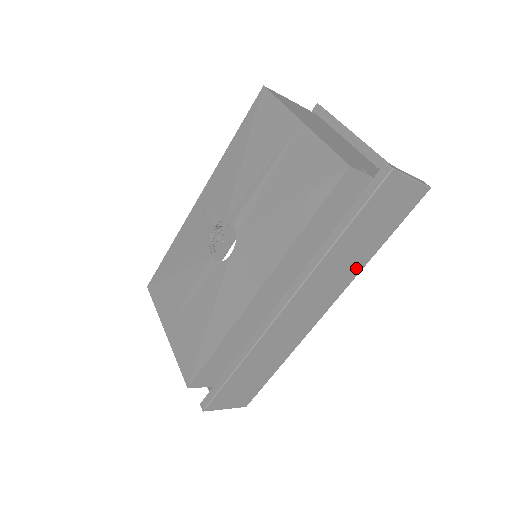
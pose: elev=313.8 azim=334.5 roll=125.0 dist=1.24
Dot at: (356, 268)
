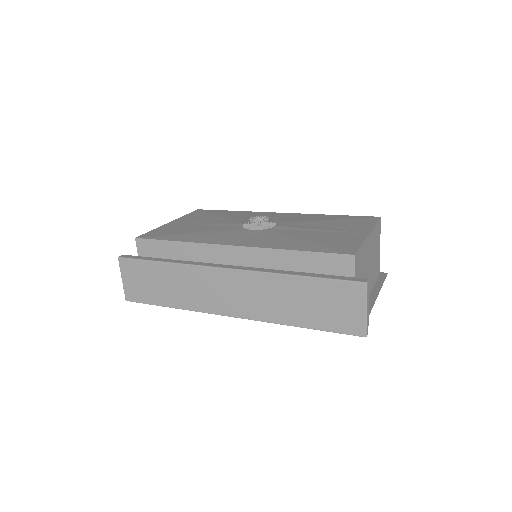
Dot at: (279, 316)
